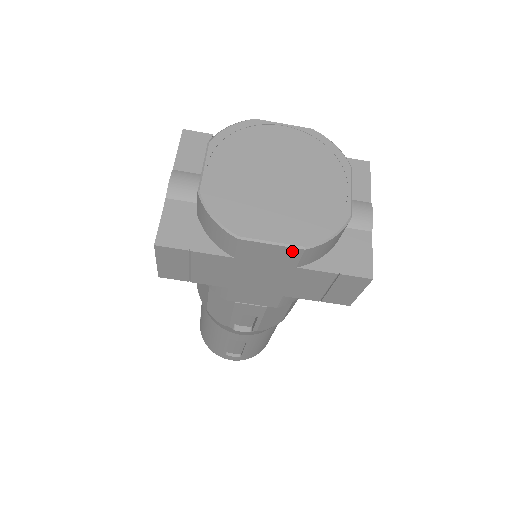
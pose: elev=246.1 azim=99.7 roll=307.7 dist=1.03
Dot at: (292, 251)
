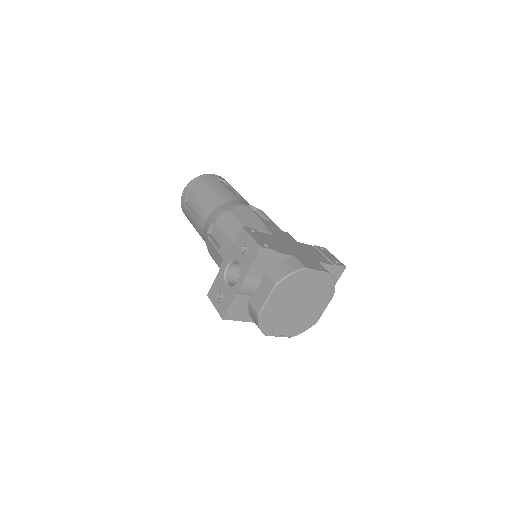
Dot at: occluded
